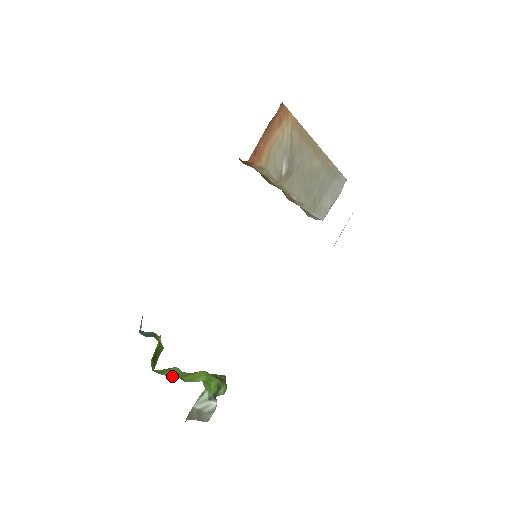
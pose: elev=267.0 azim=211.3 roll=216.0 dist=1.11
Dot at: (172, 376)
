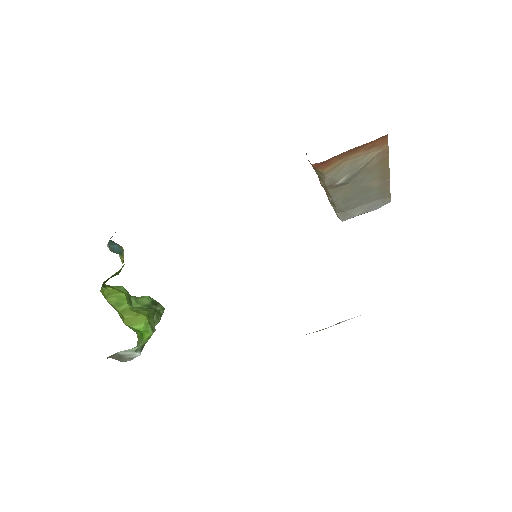
Dot at: (115, 307)
